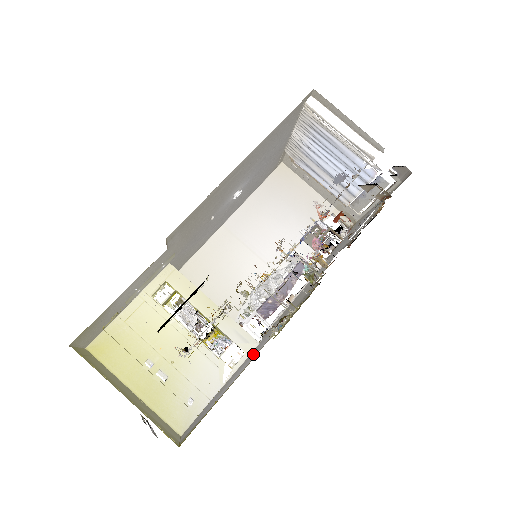
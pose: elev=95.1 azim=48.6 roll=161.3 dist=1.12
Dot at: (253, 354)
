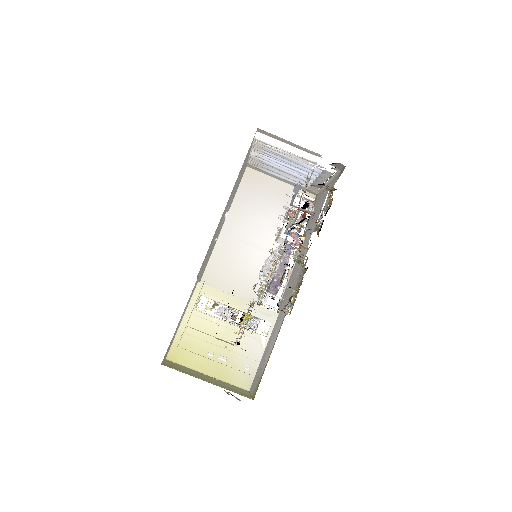
Dot at: (278, 325)
